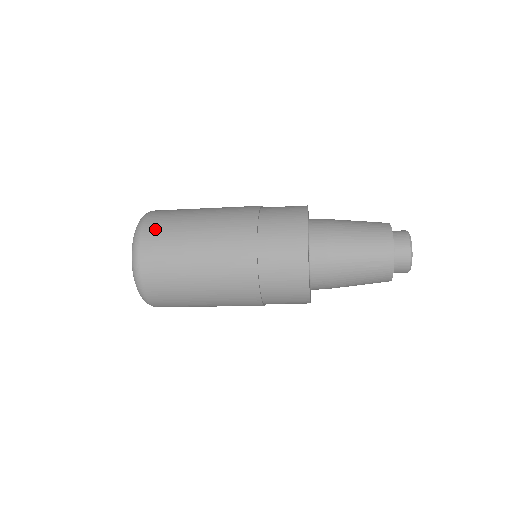
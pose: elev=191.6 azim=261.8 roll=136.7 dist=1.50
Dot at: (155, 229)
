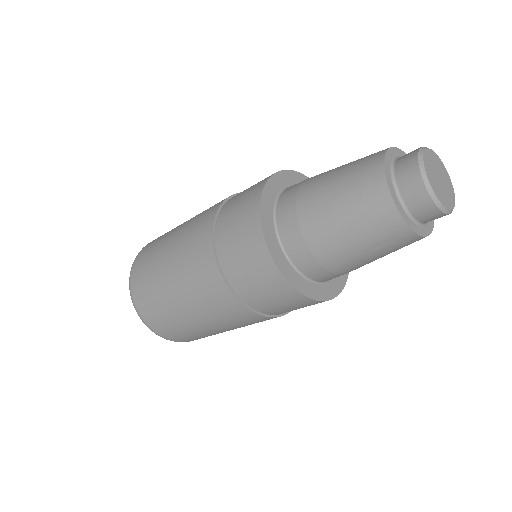
Dot at: (141, 295)
